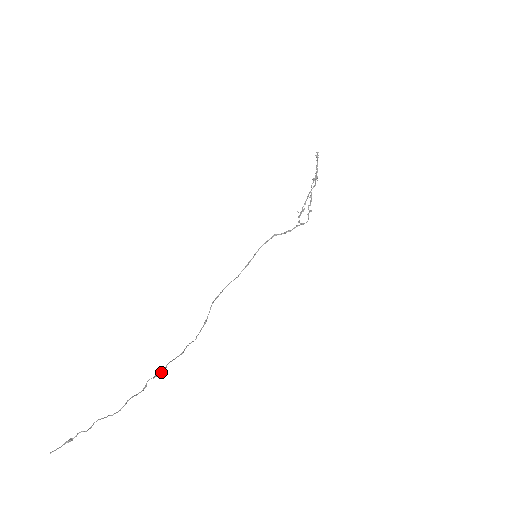
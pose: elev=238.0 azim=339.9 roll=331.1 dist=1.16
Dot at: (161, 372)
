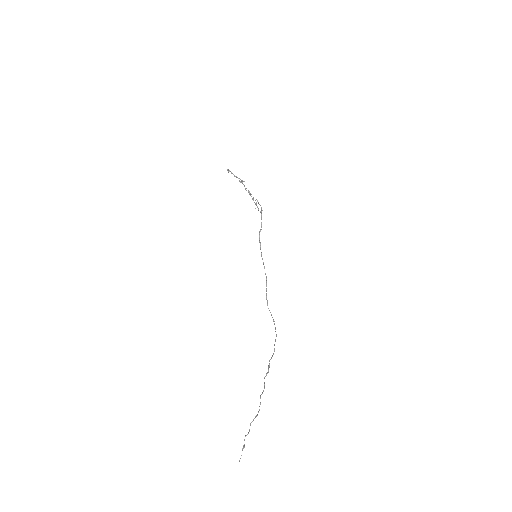
Dot at: (268, 369)
